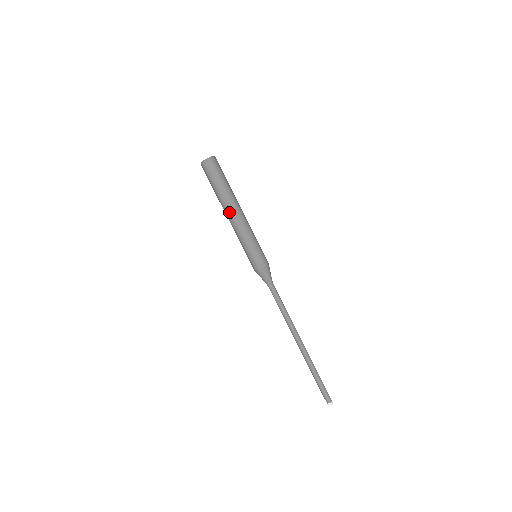
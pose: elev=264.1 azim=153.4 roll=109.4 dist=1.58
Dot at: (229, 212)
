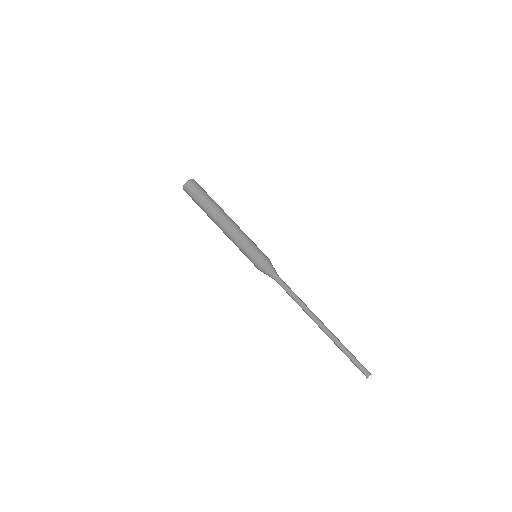
Dot at: (218, 225)
